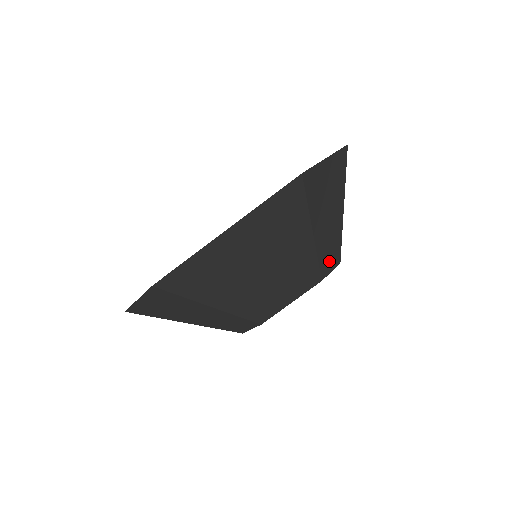
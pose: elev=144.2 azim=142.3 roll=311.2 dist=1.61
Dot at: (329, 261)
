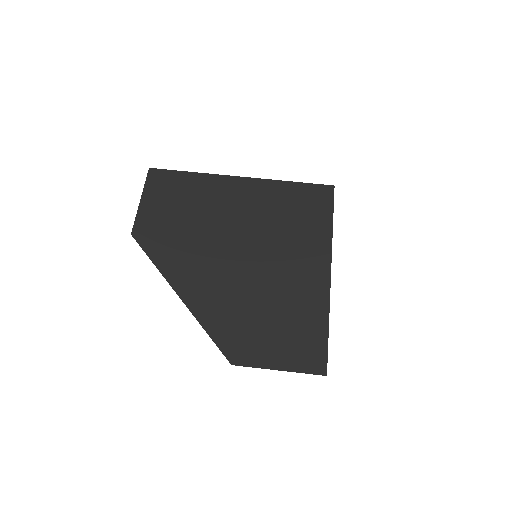
Dot at: occluded
